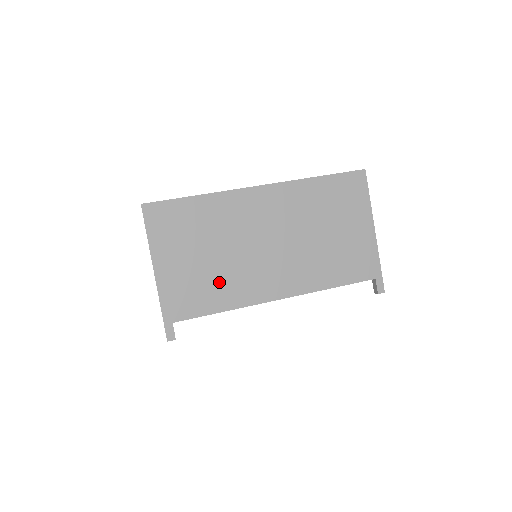
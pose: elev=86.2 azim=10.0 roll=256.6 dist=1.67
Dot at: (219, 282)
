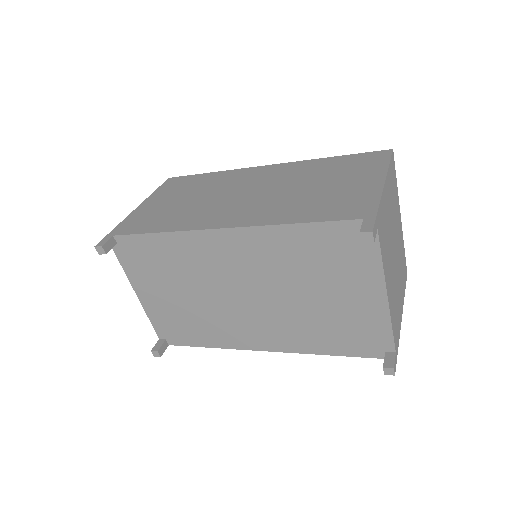
Dot at: (178, 214)
